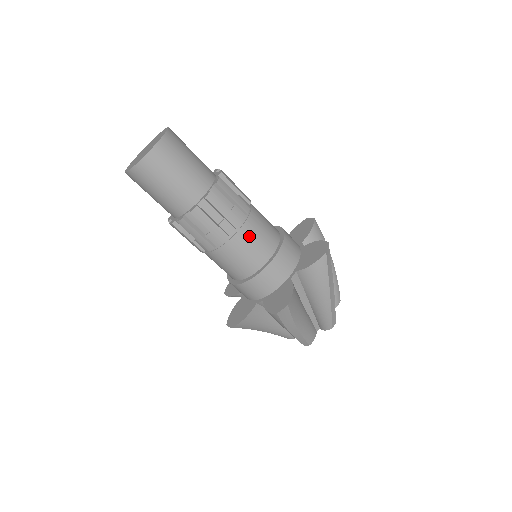
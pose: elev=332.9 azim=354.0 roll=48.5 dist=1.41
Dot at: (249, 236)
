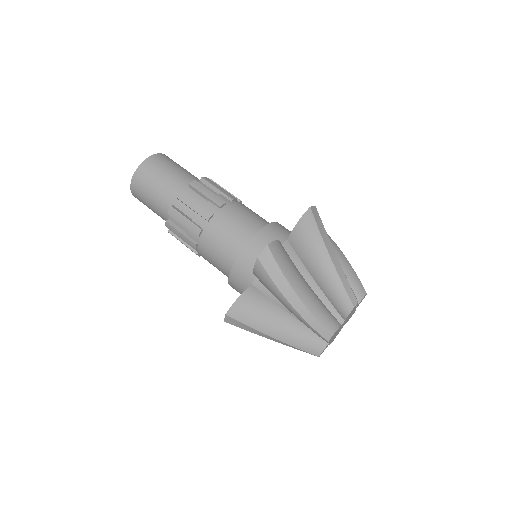
Dot at: (212, 242)
